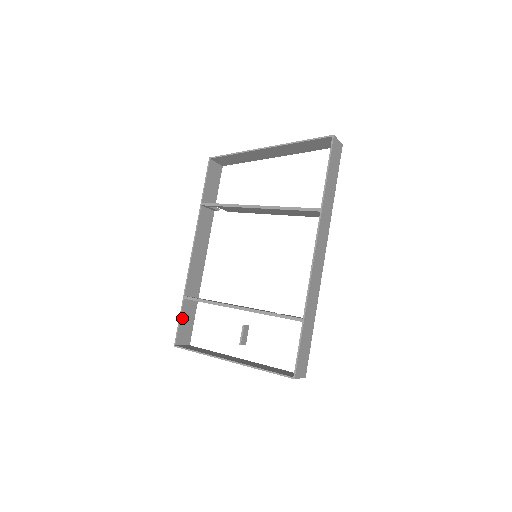
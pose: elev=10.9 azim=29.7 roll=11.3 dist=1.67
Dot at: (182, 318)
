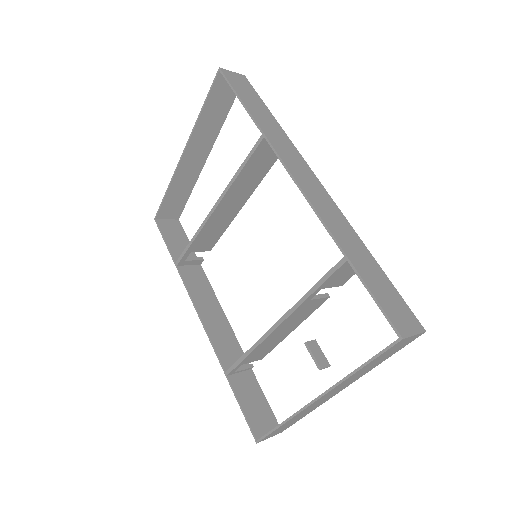
Dot at: (242, 401)
